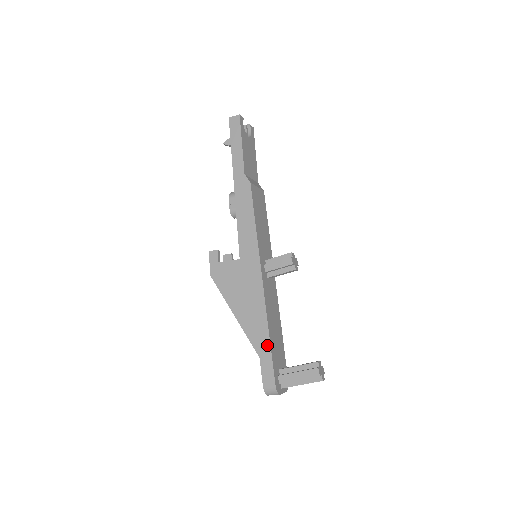
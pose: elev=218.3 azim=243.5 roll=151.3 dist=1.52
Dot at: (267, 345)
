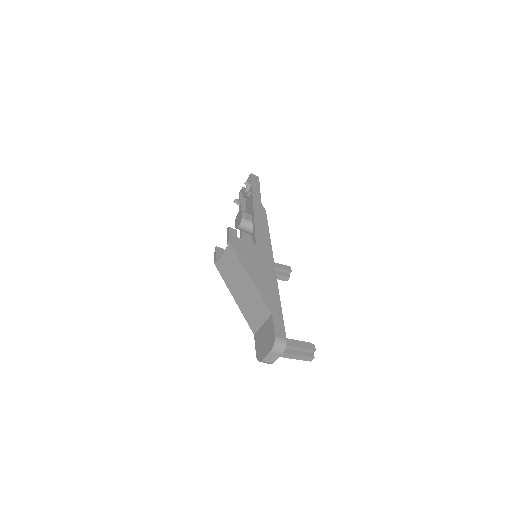
Dot at: (279, 307)
